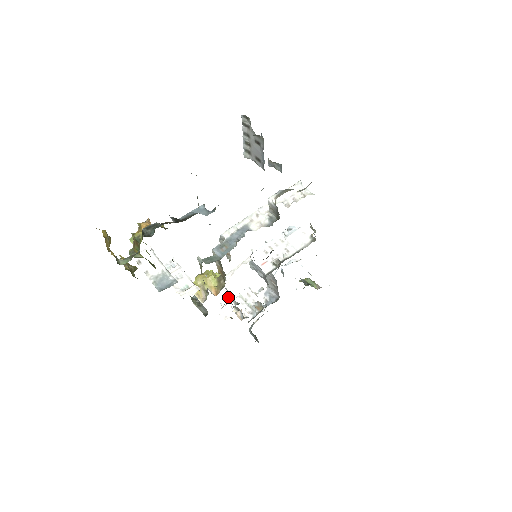
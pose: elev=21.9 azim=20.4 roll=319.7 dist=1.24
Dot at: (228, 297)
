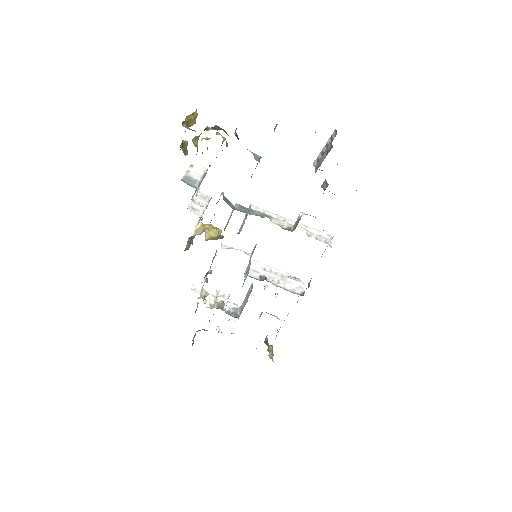
Dot at: occluded
